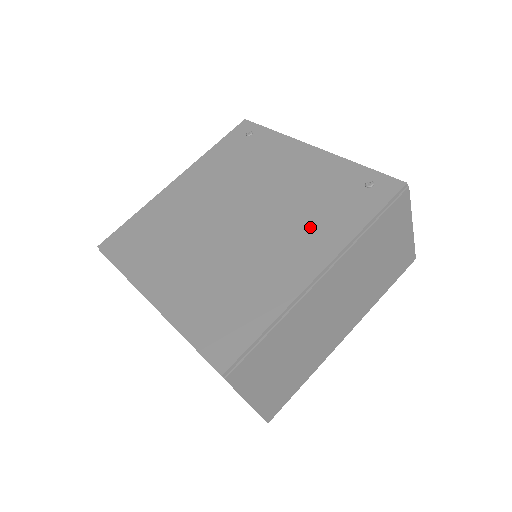
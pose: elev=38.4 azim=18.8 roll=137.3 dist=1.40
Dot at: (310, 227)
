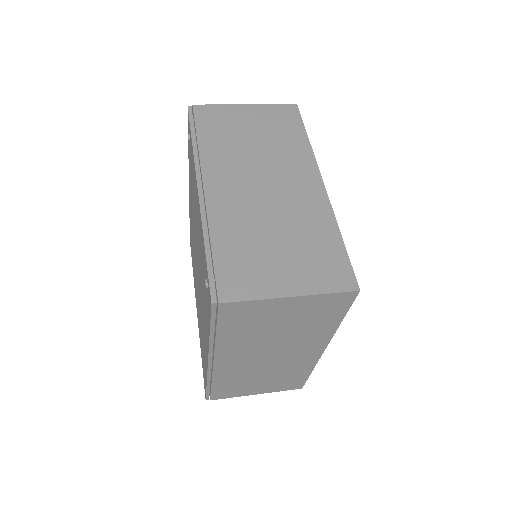
Dot at: (204, 308)
